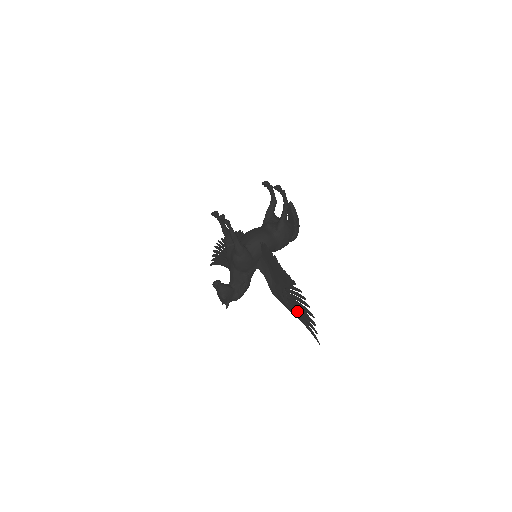
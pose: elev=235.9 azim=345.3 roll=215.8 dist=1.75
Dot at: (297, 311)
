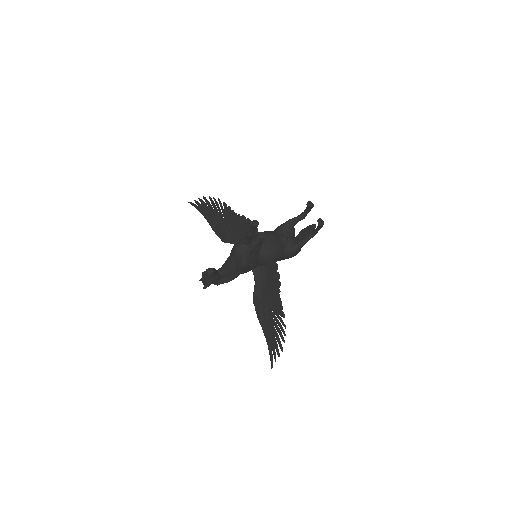
Dot at: (268, 332)
